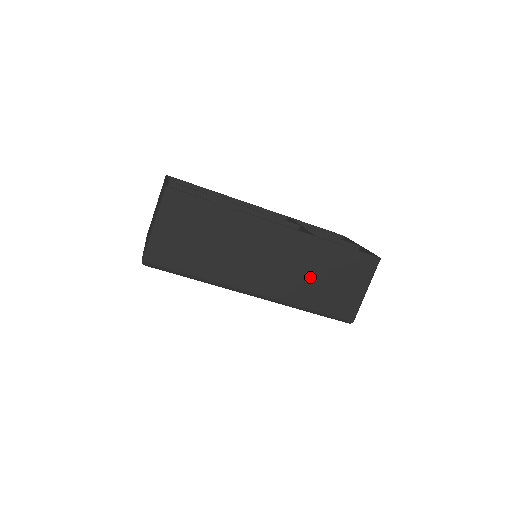
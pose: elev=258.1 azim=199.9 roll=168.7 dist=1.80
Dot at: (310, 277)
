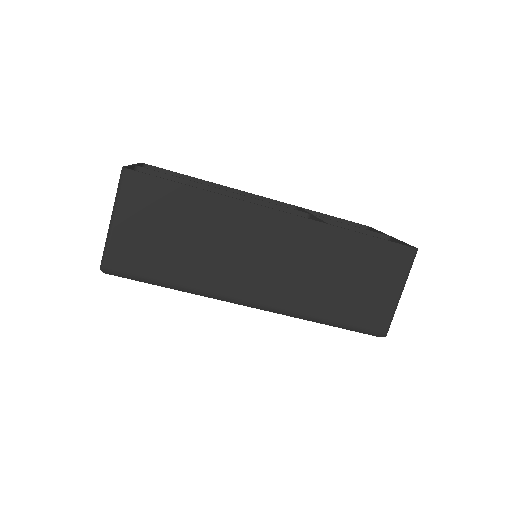
Dot at: (324, 278)
